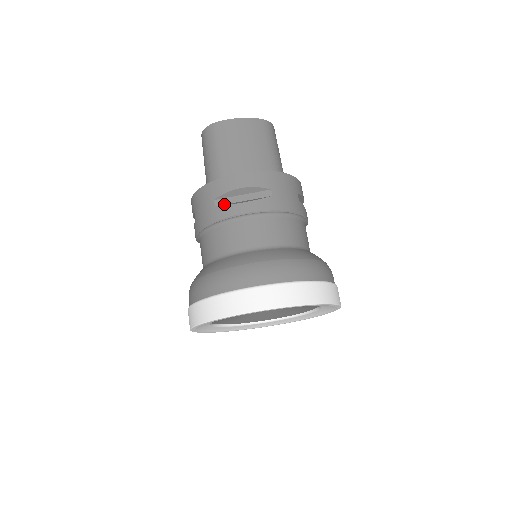
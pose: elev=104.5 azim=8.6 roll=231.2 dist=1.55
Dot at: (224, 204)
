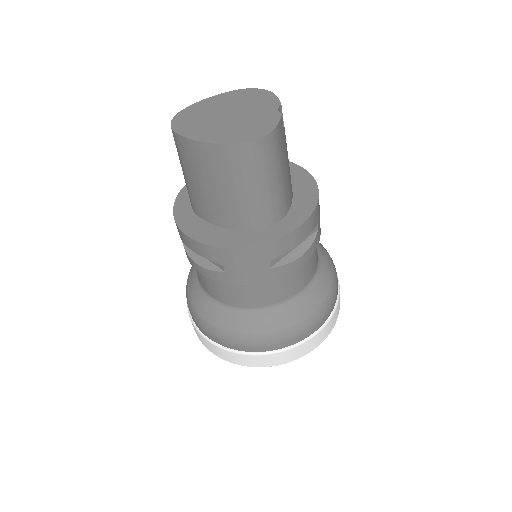
Dot at: occluded
